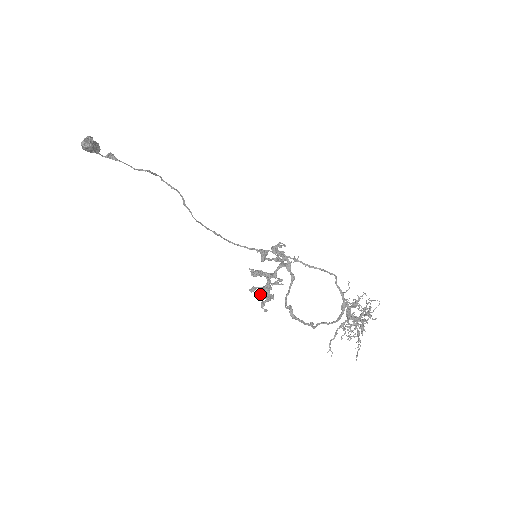
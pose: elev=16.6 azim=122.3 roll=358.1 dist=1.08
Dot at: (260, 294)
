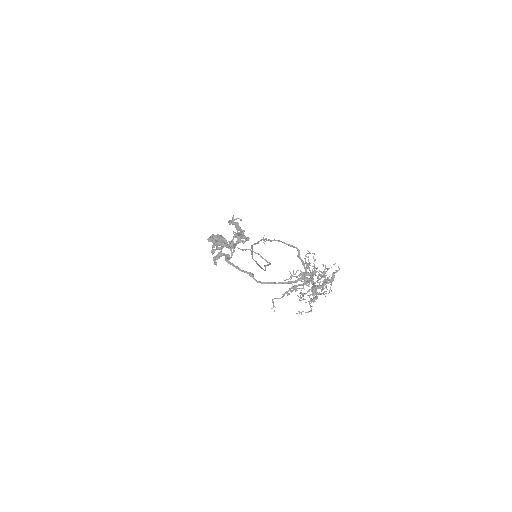
Dot at: occluded
